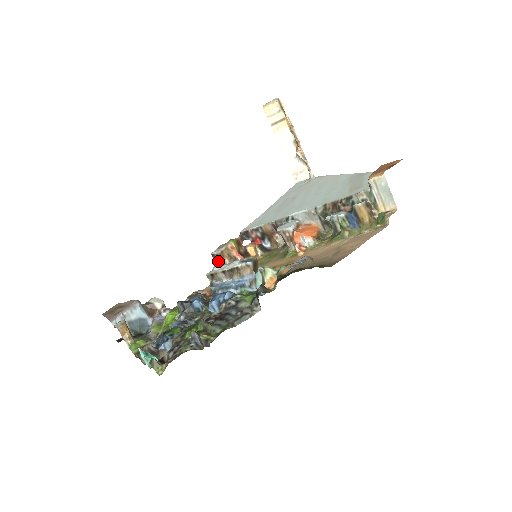
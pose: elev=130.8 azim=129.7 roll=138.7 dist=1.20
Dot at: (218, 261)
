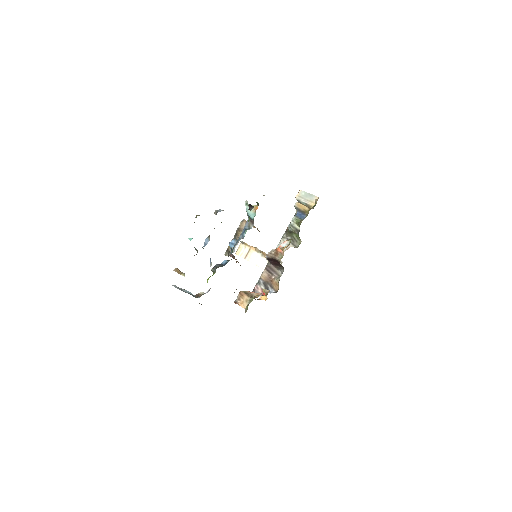
Dot at: (241, 304)
